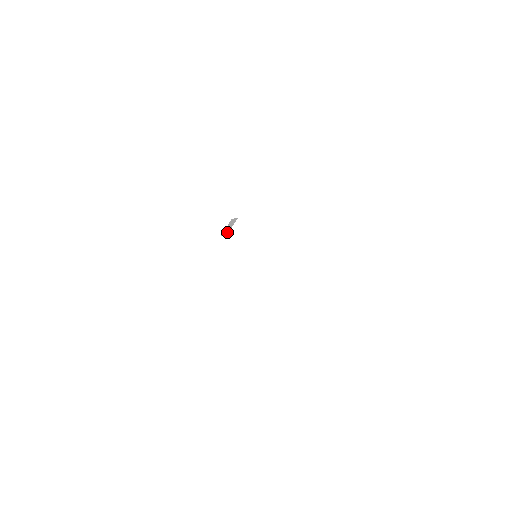
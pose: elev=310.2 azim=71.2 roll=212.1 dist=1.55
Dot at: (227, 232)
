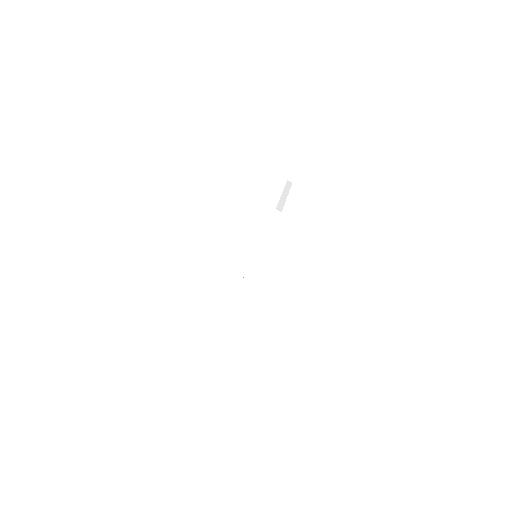
Dot at: occluded
